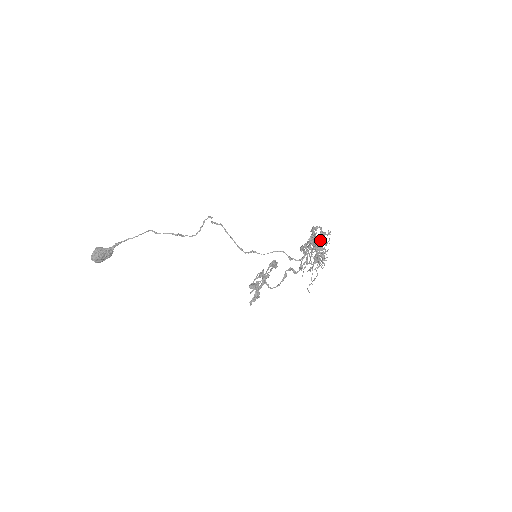
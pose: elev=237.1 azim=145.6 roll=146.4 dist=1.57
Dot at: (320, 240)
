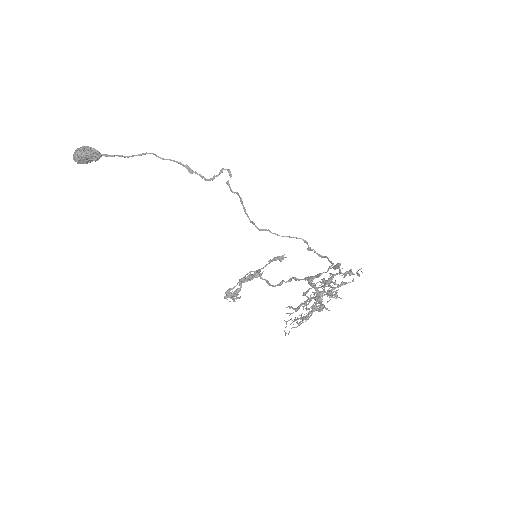
Dot at: (334, 288)
